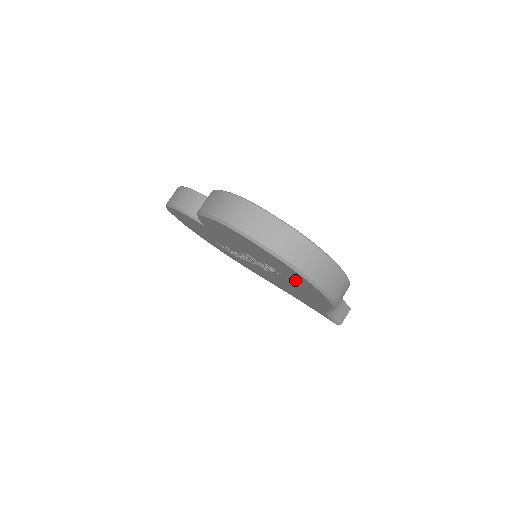
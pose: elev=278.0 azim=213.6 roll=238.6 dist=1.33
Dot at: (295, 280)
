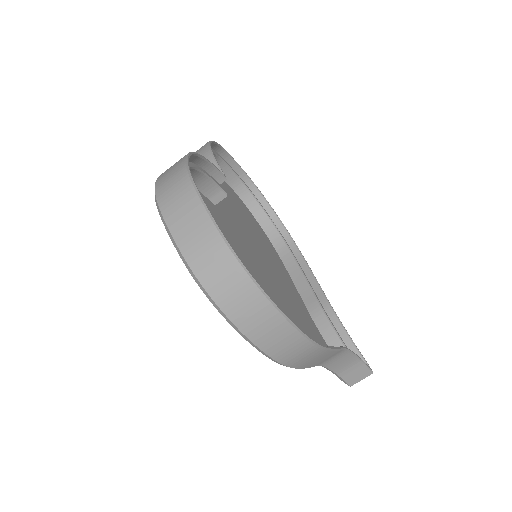
Dot at: occluded
